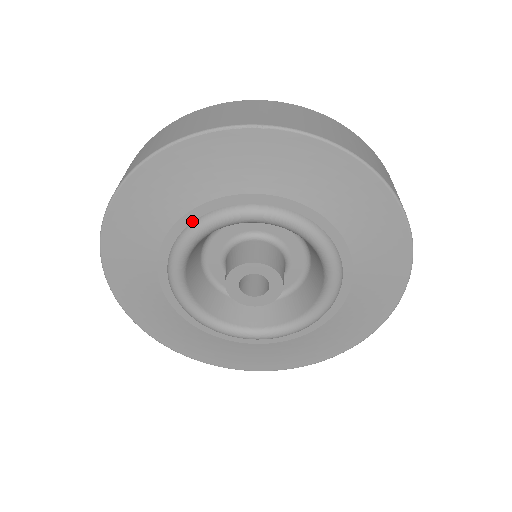
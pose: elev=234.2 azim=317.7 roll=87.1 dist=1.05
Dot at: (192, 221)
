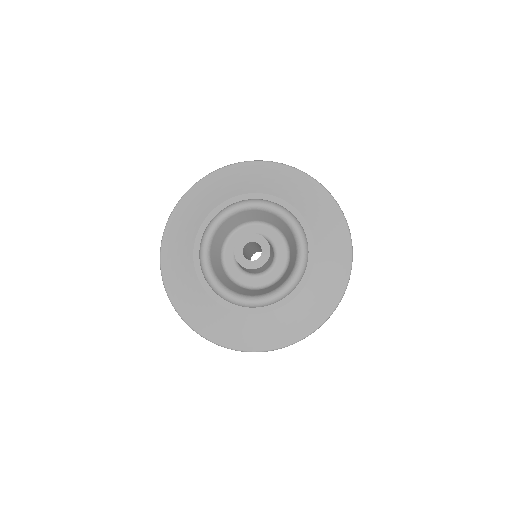
Dot at: (241, 200)
